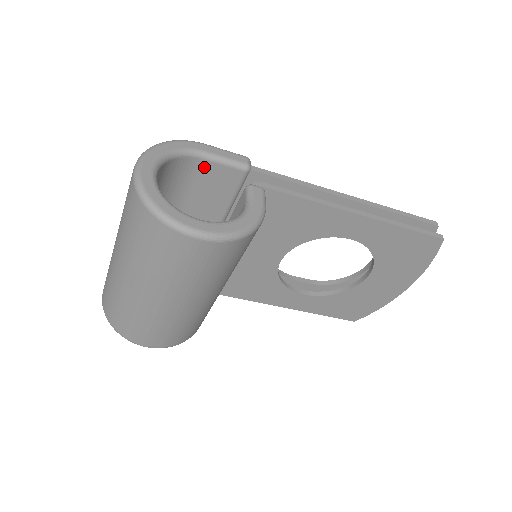
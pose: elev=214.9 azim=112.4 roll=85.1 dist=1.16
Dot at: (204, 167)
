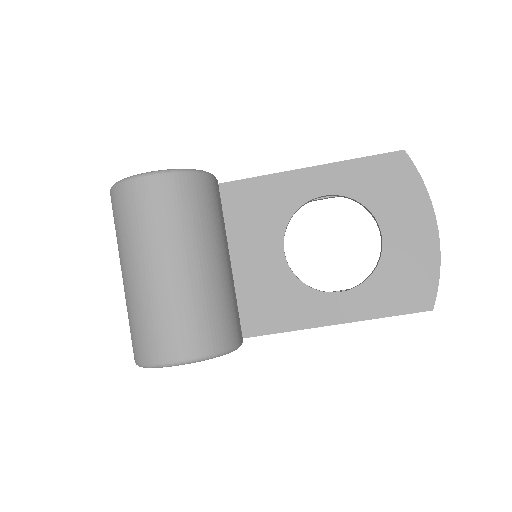
Dot at: occluded
